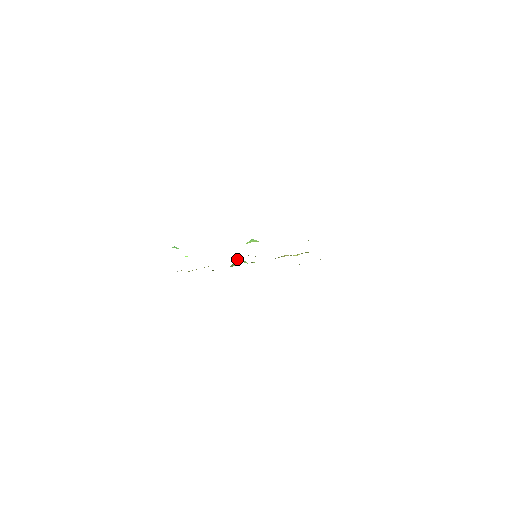
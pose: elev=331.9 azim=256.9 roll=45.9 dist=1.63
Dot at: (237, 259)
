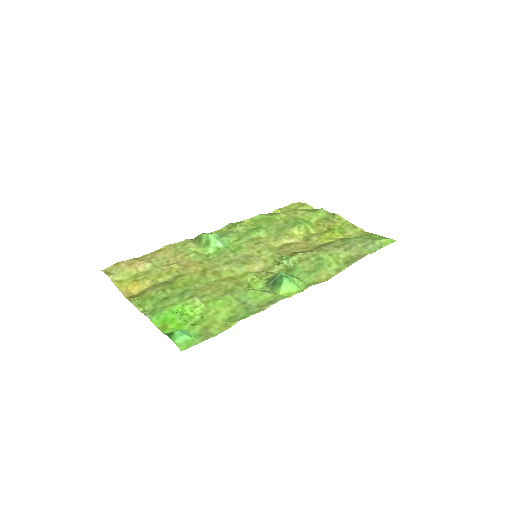
Dot at: (210, 236)
